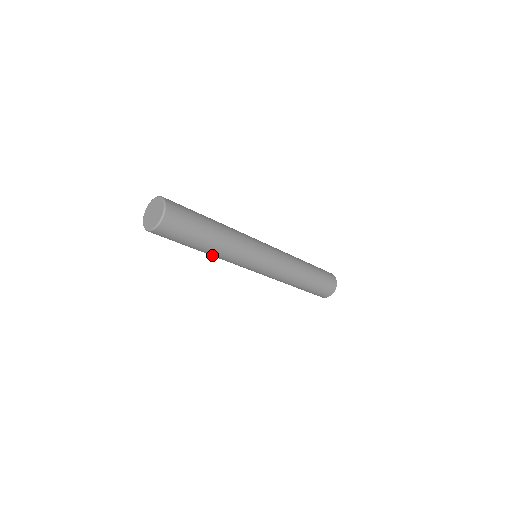
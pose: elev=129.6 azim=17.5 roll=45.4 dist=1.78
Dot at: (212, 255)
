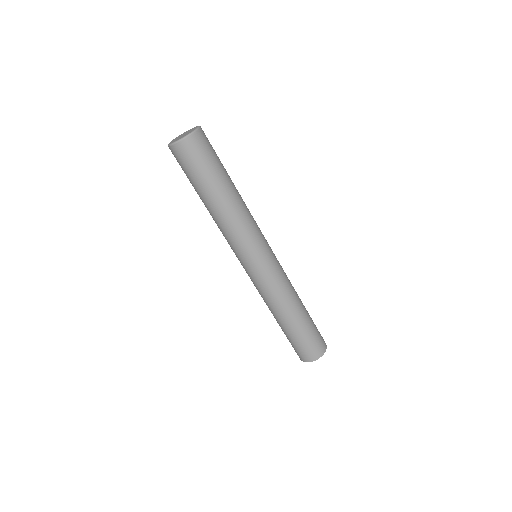
Dot at: (211, 215)
